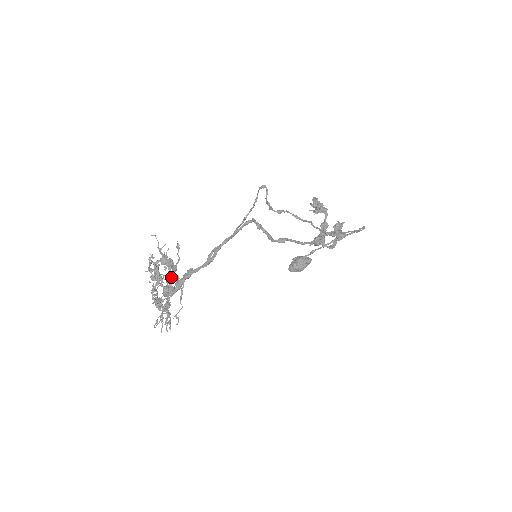
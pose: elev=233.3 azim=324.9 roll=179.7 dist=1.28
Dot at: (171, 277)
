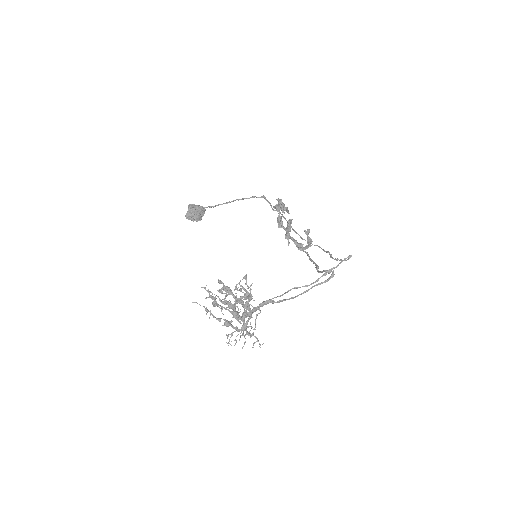
Dot at: occluded
